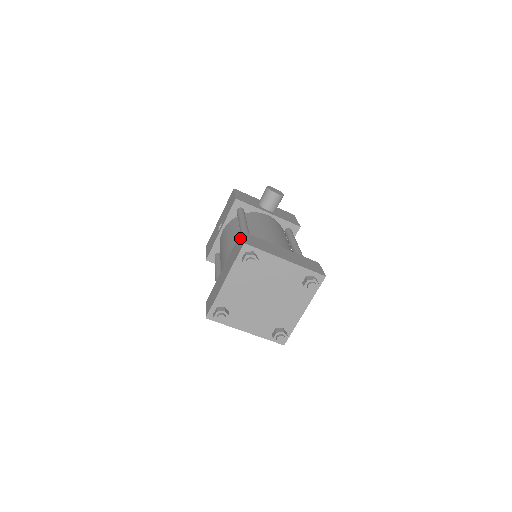
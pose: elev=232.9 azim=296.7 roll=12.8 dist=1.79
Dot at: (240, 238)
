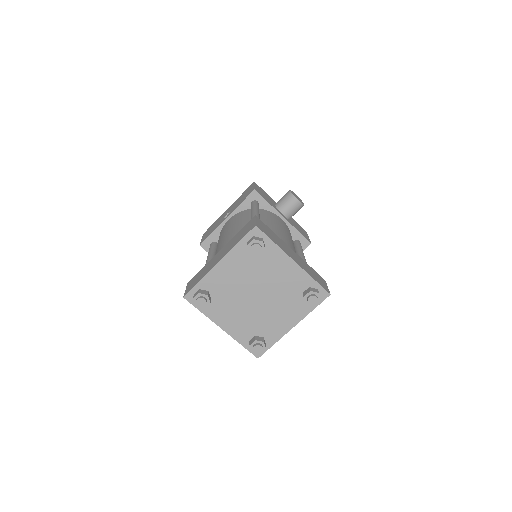
Dot at: (252, 221)
